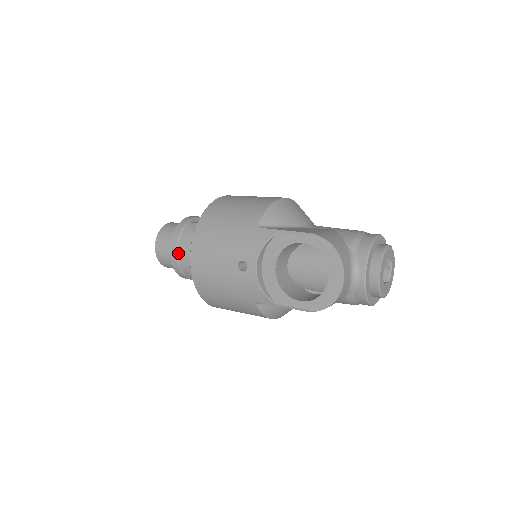
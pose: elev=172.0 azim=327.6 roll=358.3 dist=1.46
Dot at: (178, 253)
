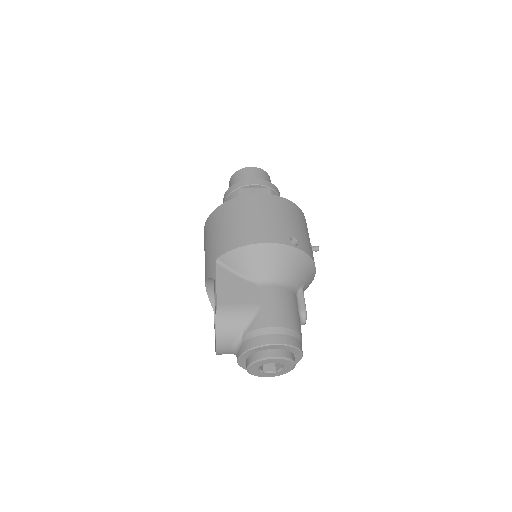
Dot at: occluded
